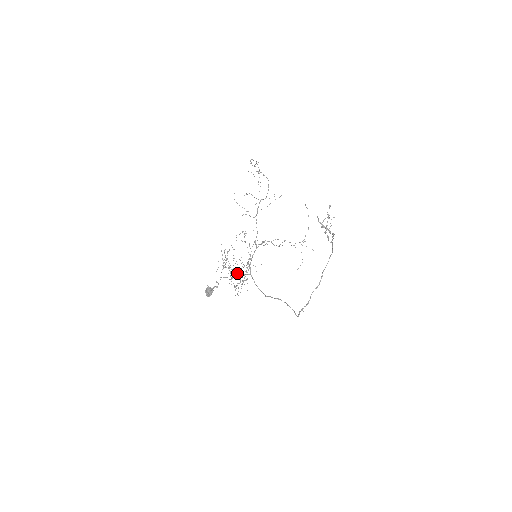
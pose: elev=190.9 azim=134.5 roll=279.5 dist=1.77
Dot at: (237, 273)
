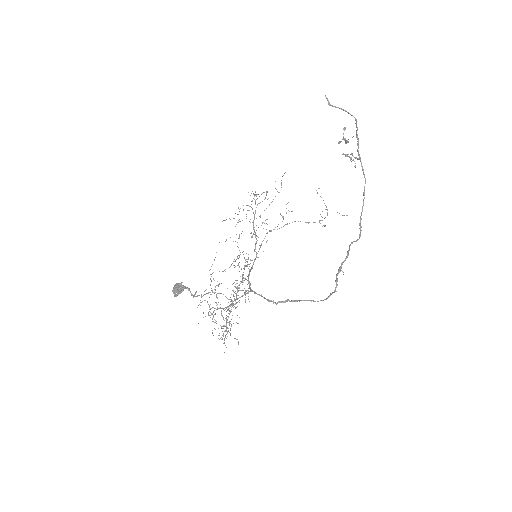
Dot at: (230, 304)
